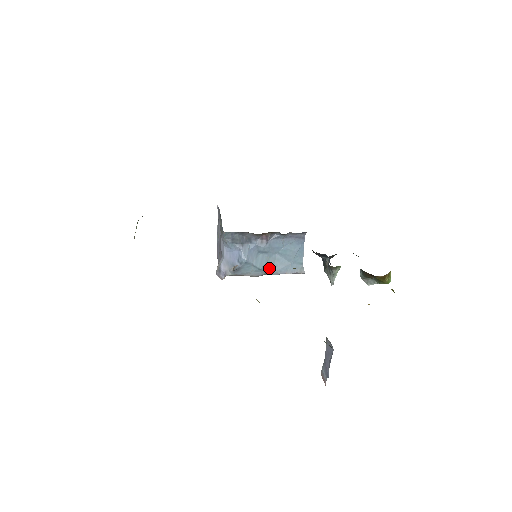
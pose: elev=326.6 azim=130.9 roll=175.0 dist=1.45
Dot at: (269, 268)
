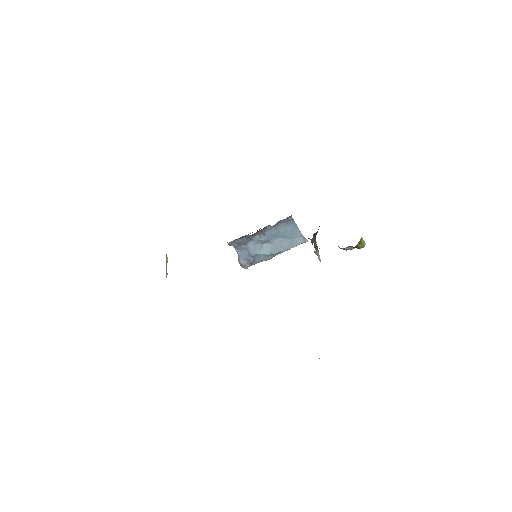
Dot at: (276, 250)
